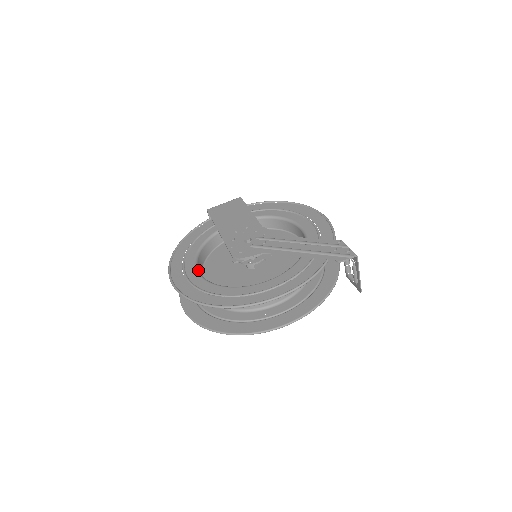
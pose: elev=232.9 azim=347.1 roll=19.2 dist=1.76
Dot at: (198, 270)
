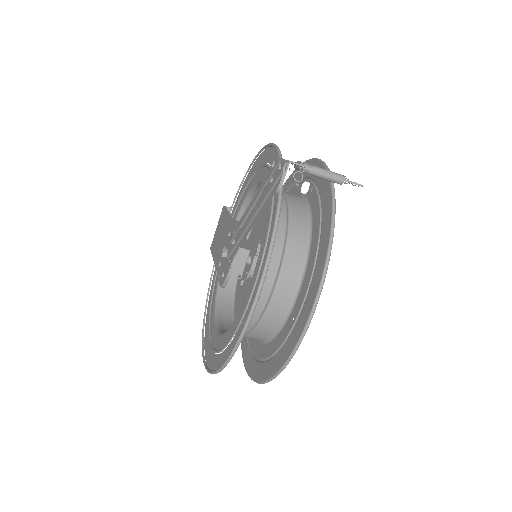
Dot at: (217, 326)
